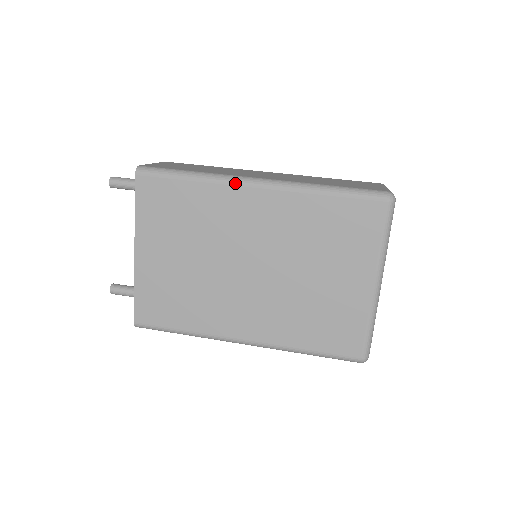
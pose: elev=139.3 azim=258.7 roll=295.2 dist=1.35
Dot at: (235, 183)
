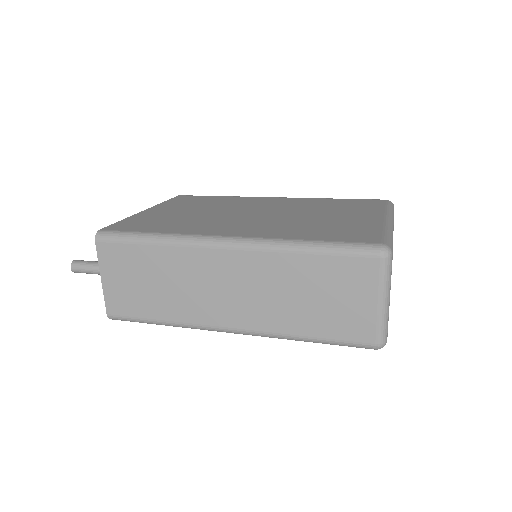
Dot at: (259, 197)
